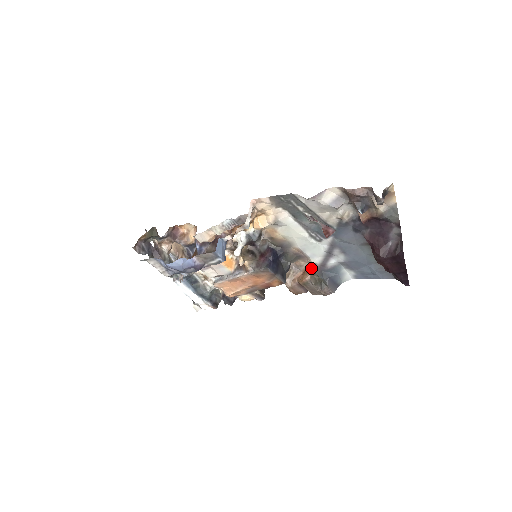
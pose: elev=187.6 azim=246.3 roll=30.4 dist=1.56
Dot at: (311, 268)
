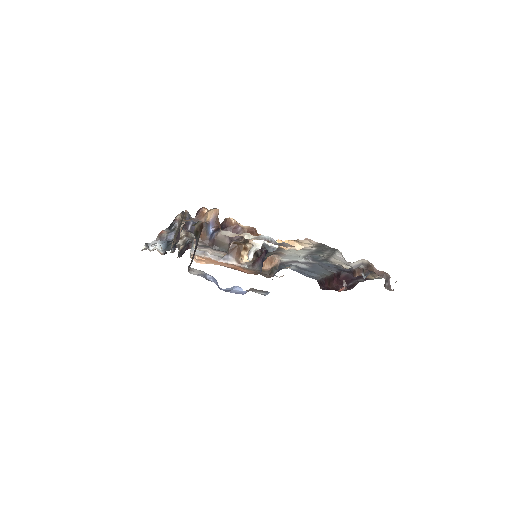
Dot at: (276, 263)
